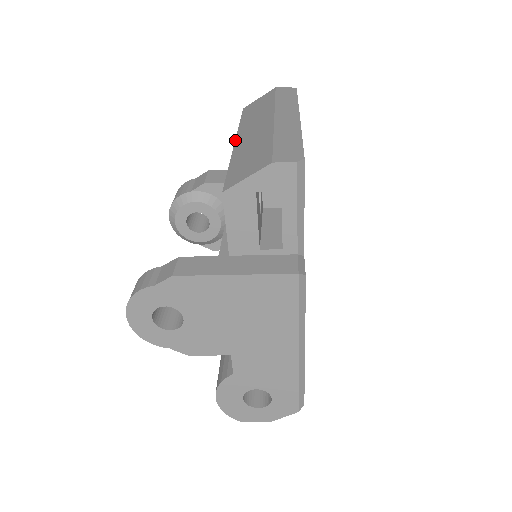
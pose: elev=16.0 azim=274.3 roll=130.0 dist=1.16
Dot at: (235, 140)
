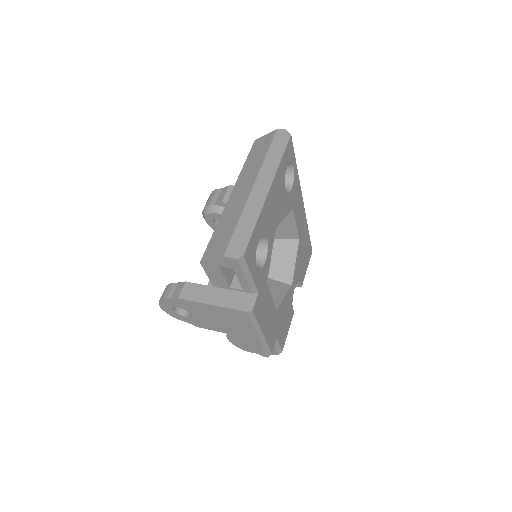
Dot at: (230, 194)
